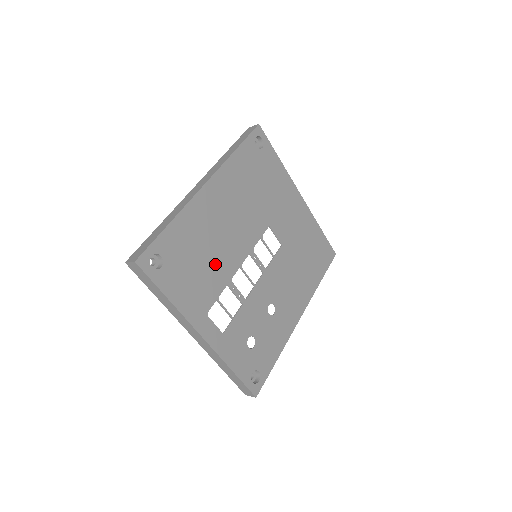
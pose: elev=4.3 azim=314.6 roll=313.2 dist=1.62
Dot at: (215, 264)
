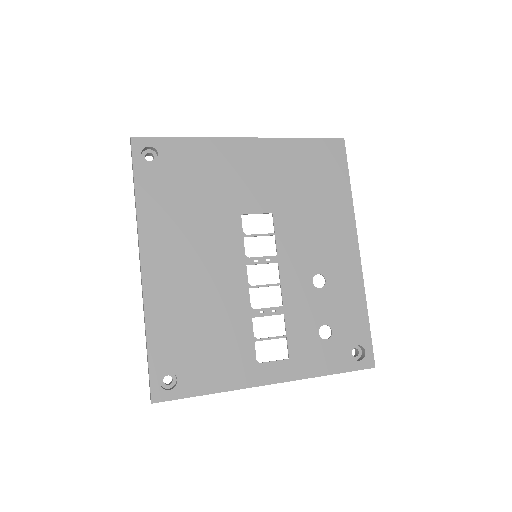
Dot at: (222, 316)
